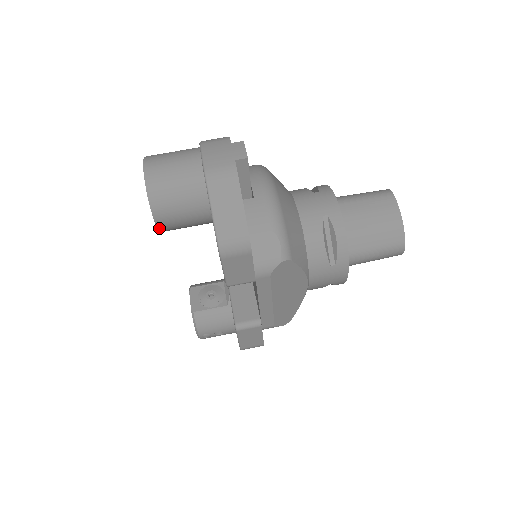
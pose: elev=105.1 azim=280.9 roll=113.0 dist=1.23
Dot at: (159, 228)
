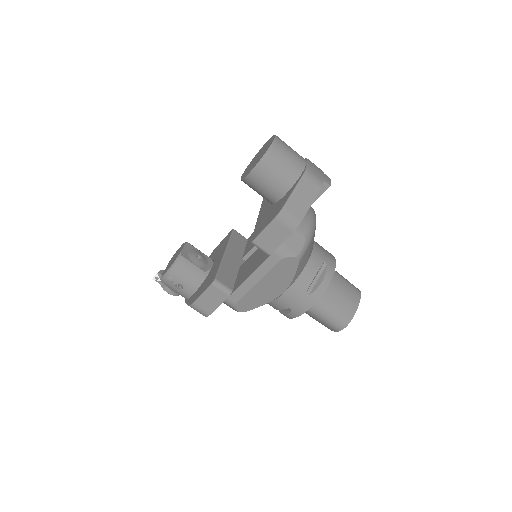
Dot at: (250, 174)
